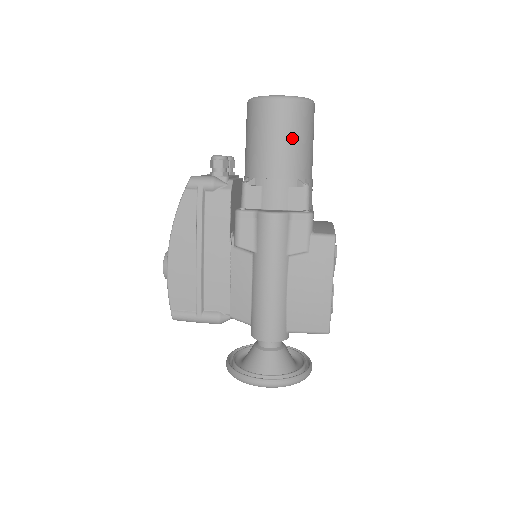
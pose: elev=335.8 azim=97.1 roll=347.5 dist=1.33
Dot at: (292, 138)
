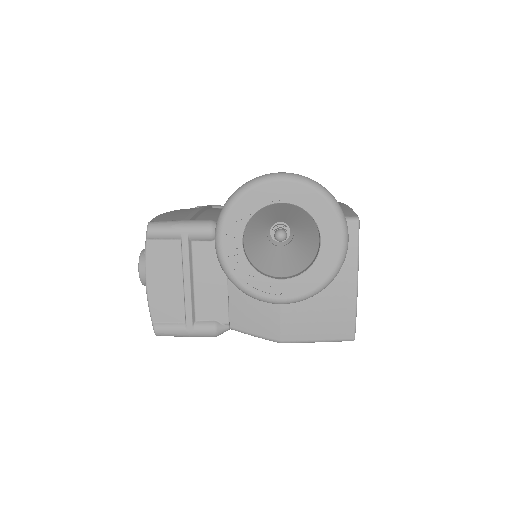
Dot at: occluded
